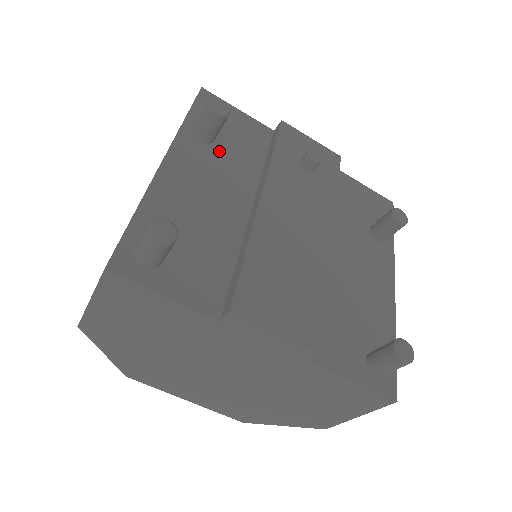
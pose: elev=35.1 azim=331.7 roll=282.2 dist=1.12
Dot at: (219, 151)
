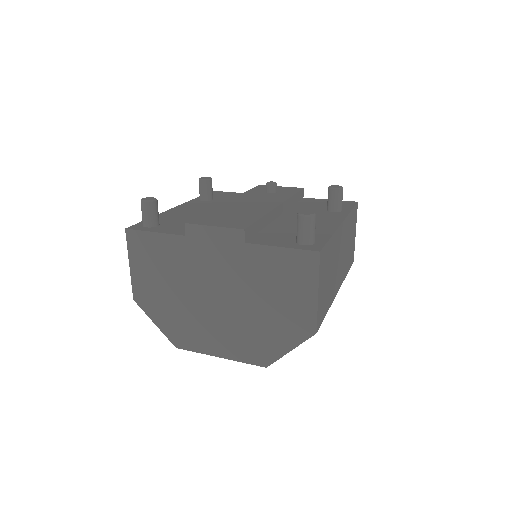
Dot at: (214, 202)
